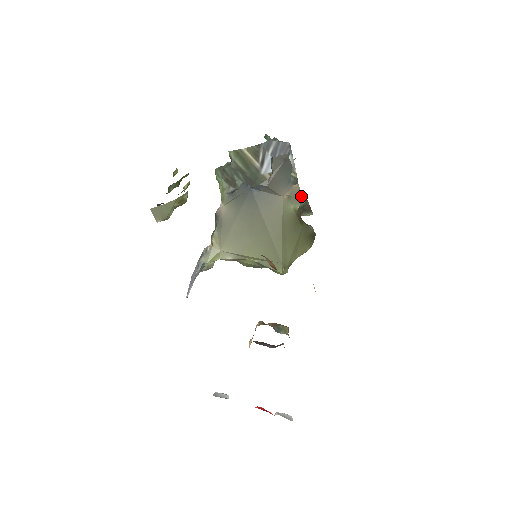
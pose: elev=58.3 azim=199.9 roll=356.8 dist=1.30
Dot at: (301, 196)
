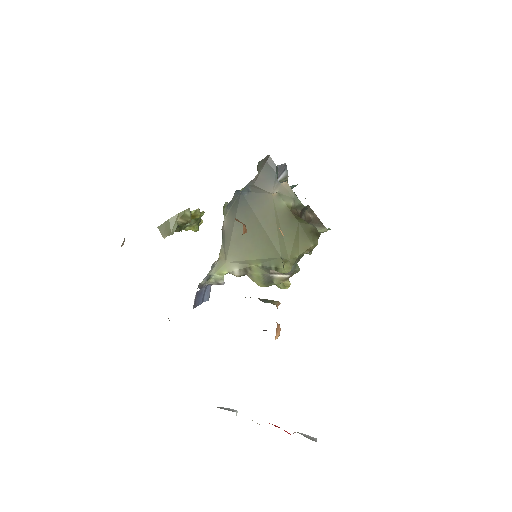
Dot at: (293, 194)
